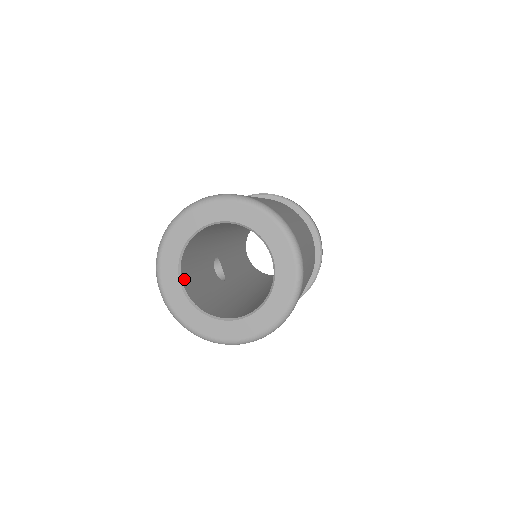
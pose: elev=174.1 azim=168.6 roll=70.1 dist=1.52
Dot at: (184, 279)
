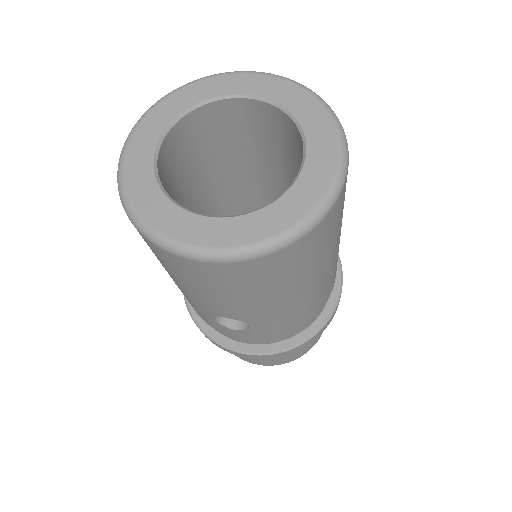
Dot at: occluded
